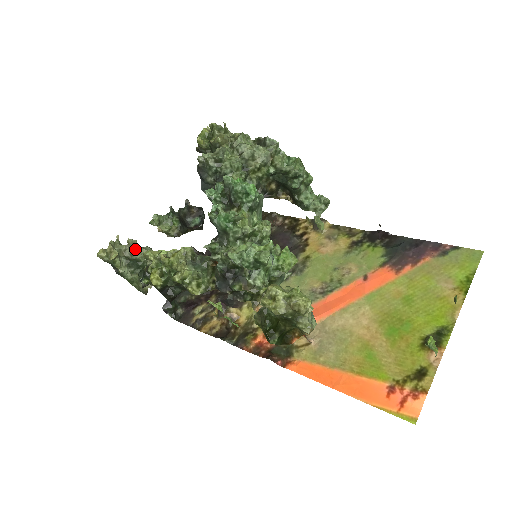
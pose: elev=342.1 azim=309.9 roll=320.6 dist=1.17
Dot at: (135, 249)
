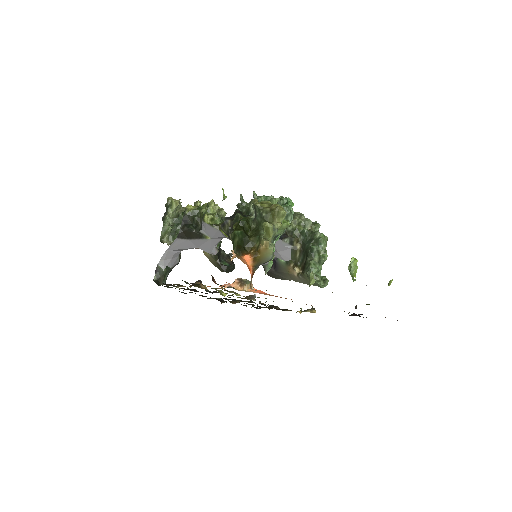
Dot at: occluded
